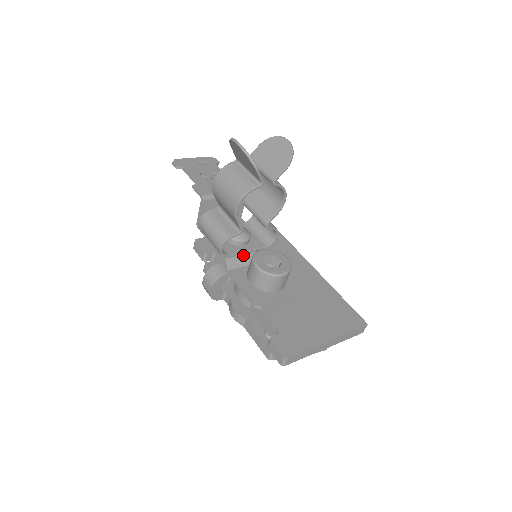
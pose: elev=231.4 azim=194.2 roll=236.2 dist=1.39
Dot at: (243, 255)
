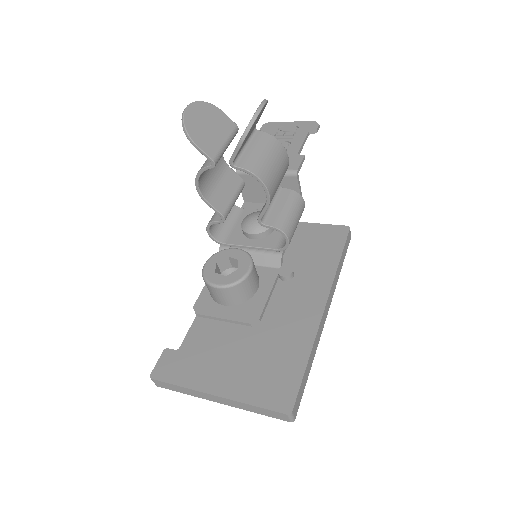
Dot at: (243, 249)
